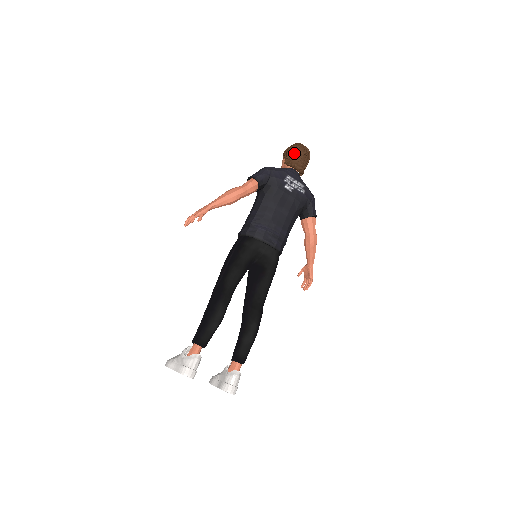
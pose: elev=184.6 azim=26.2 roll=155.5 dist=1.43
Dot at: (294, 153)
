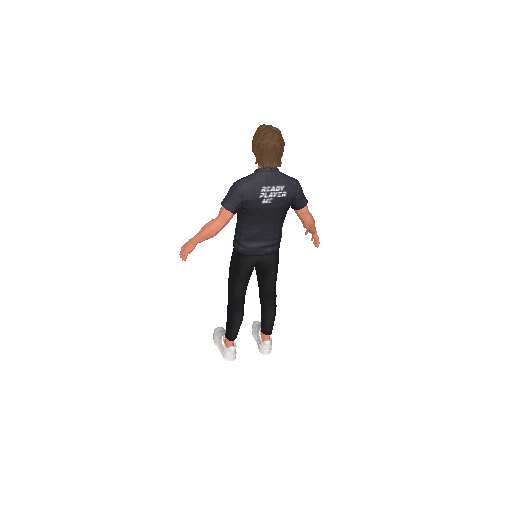
Dot at: (263, 152)
